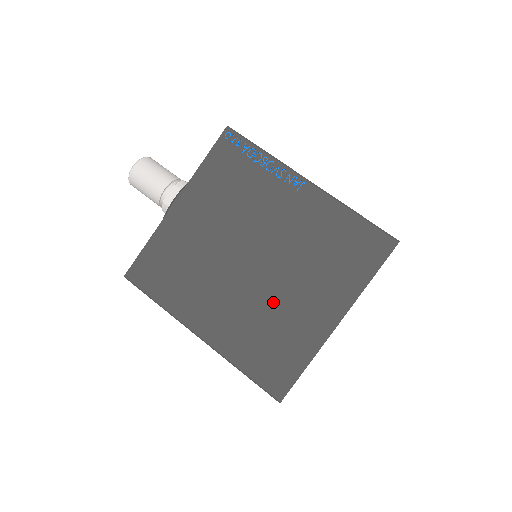
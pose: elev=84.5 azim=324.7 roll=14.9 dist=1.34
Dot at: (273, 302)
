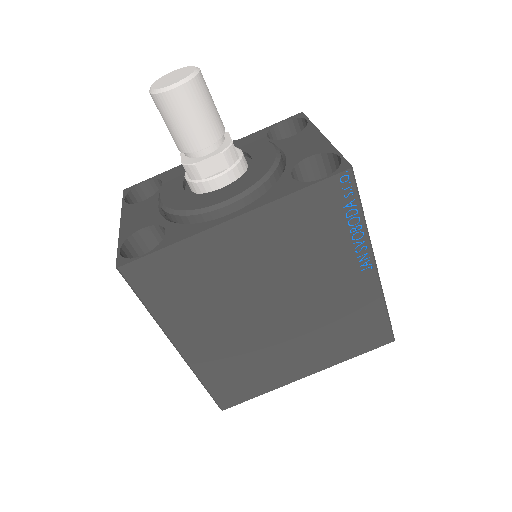
Dot at: (269, 347)
